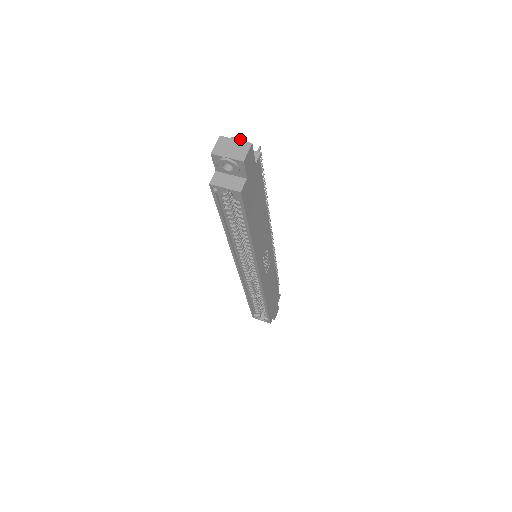
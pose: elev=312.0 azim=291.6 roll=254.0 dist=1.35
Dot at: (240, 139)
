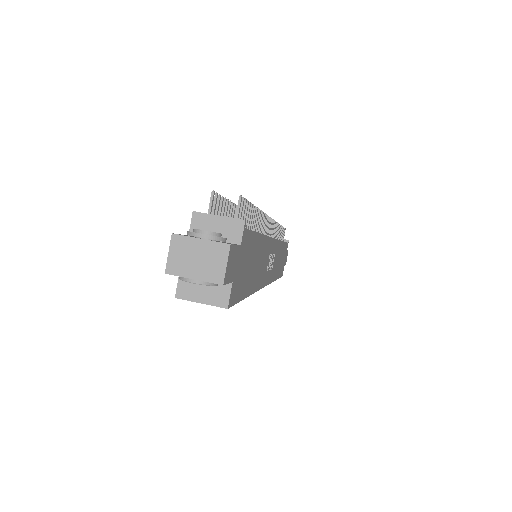
Dot at: (208, 236)
